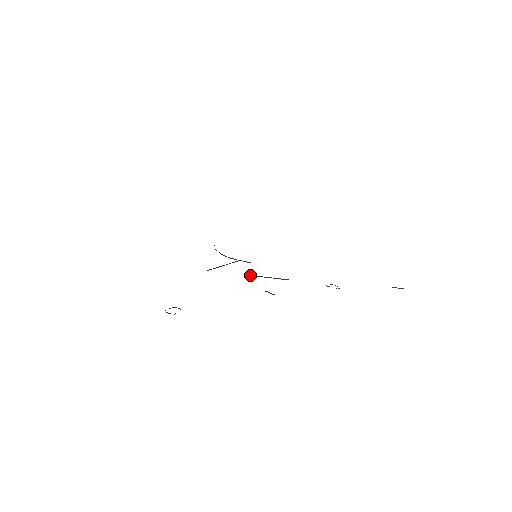
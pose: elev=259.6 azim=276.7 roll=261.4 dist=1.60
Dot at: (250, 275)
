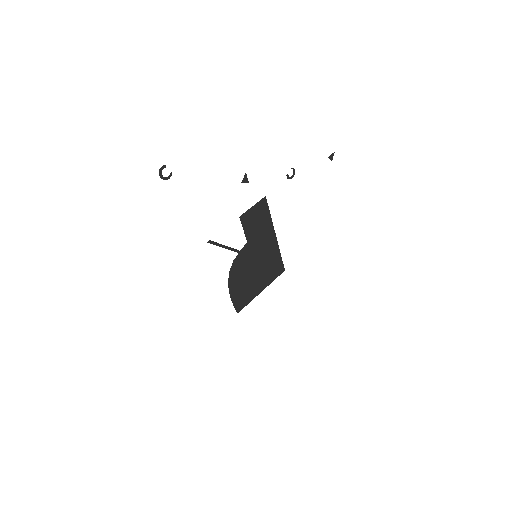
Dot at: (239, 217)
